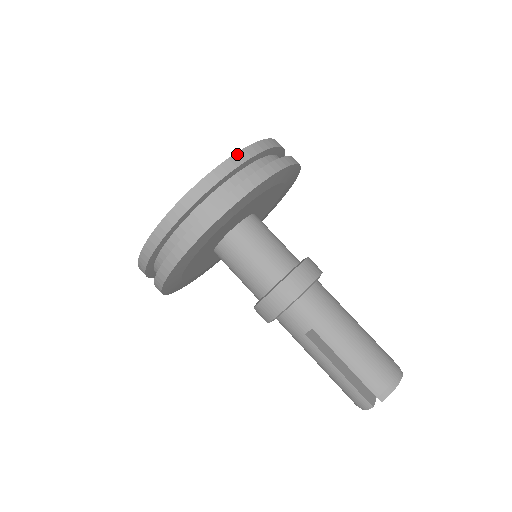
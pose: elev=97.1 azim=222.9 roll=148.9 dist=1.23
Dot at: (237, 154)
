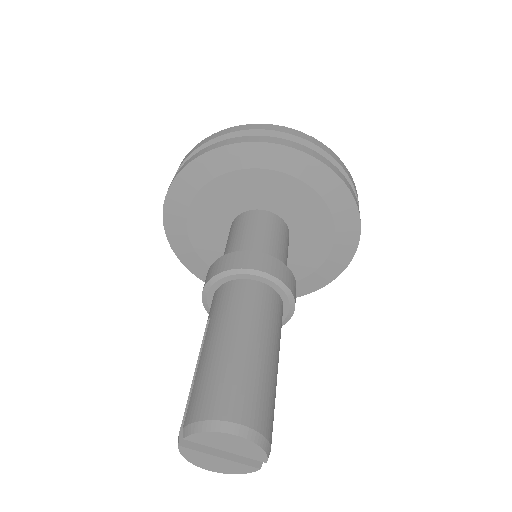
Dot at: (242, 126)
